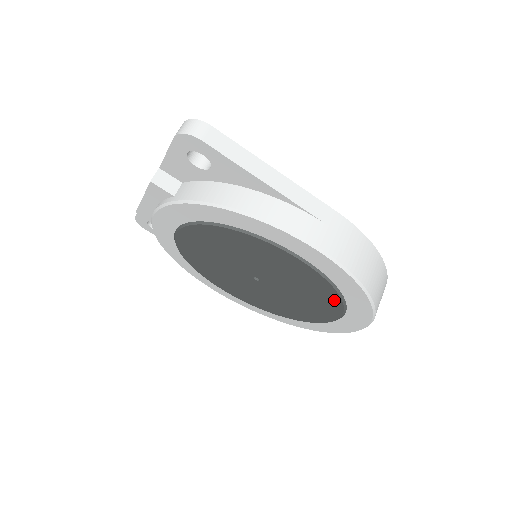
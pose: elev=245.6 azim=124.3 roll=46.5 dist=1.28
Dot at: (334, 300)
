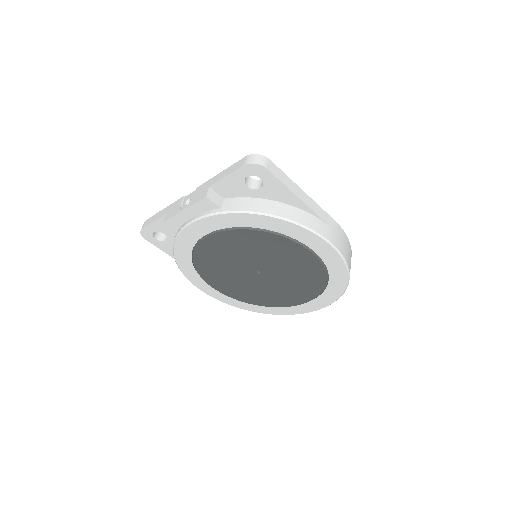
Dot at: (320, 283)
